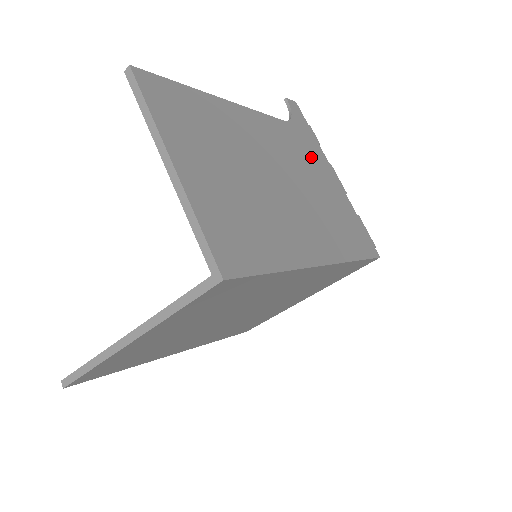
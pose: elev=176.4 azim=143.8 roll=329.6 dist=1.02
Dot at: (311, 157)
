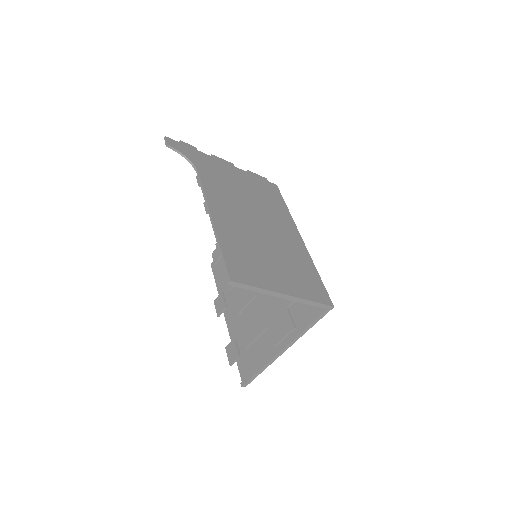
Dot at: (221, 174)
